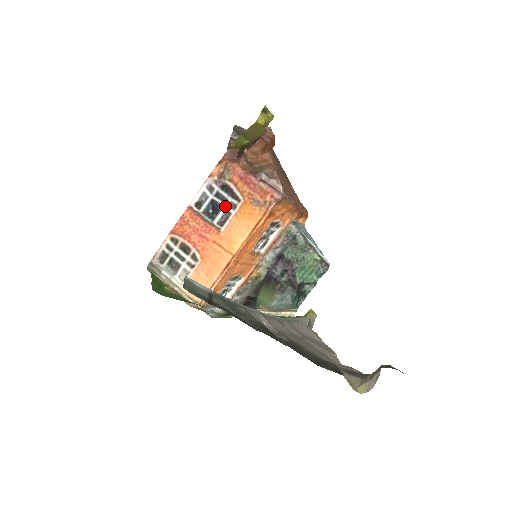
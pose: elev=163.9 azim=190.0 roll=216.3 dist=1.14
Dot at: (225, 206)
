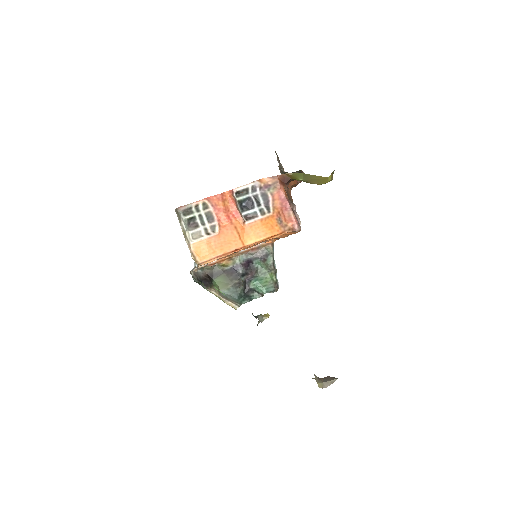
Dot at: (257, 208)
